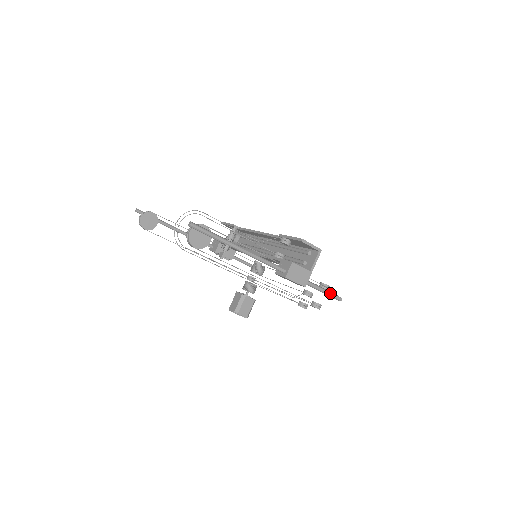
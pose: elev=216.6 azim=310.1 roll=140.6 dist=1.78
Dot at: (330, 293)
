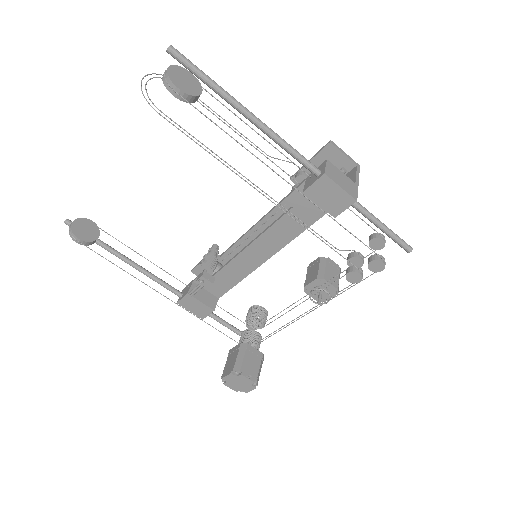
Dot at: (392, 232)
